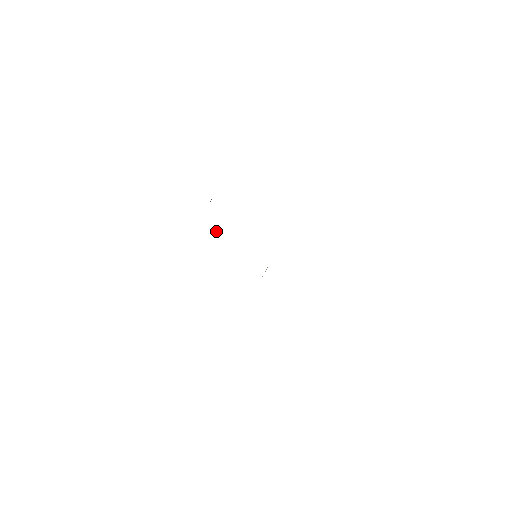
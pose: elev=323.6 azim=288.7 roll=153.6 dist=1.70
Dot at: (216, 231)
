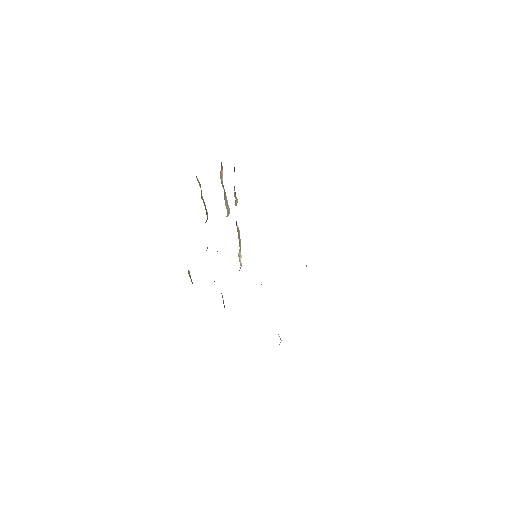
Dot at: (227, 216)
